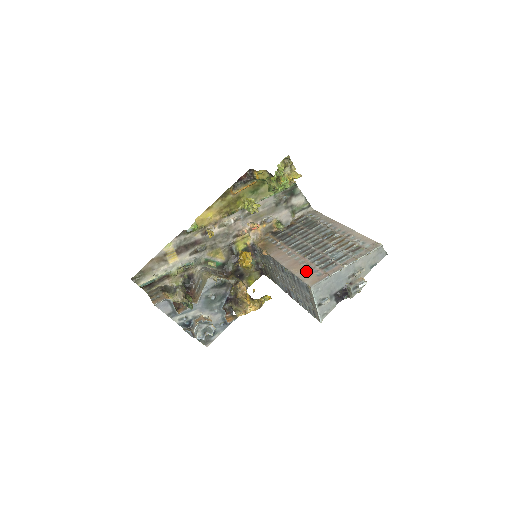
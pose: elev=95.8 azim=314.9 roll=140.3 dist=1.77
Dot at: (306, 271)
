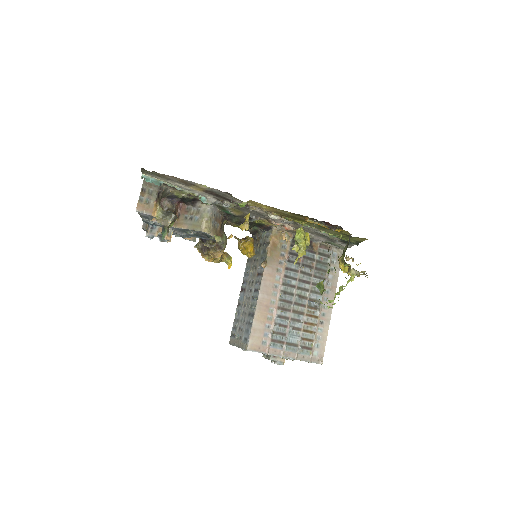
Dot at: (262, 327)
